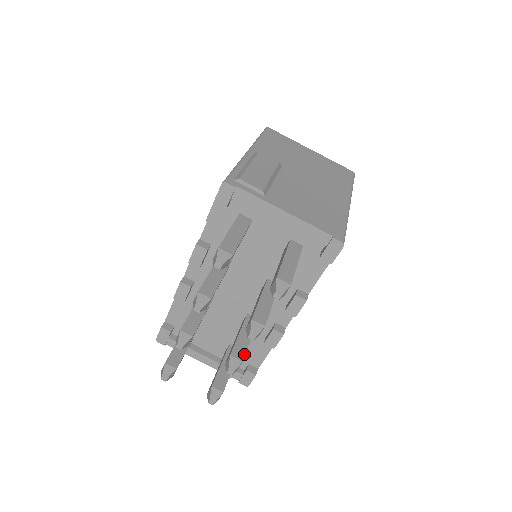
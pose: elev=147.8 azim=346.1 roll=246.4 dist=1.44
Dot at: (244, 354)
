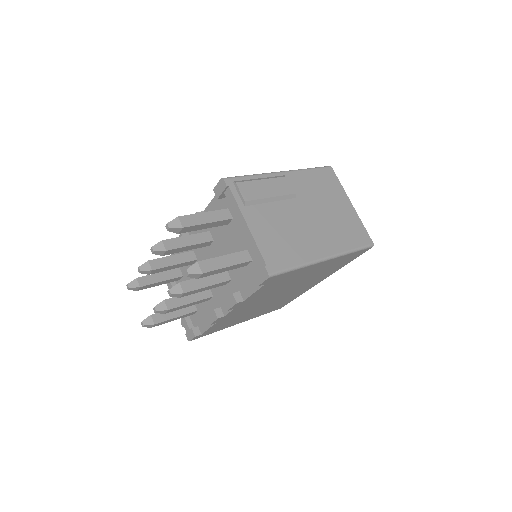
Dot at: (175, 307)
